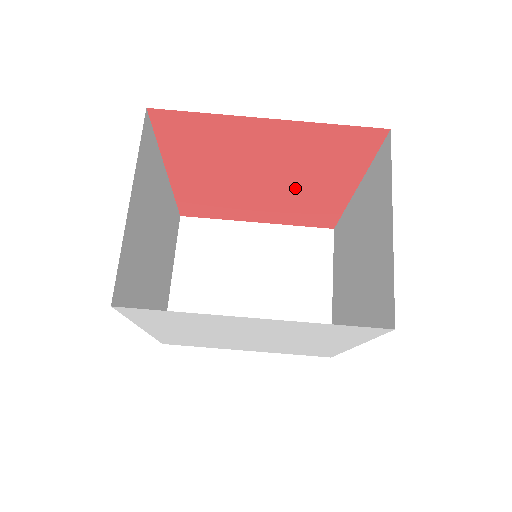
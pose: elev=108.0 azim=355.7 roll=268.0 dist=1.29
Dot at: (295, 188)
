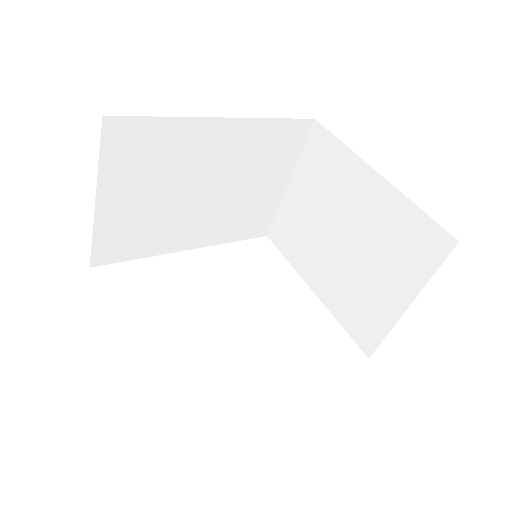
Dot at: occluded
